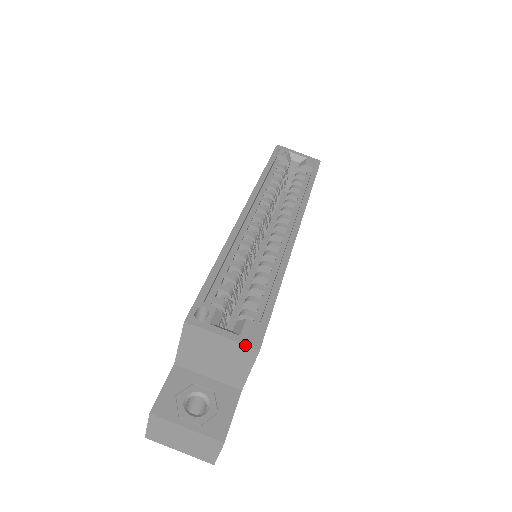
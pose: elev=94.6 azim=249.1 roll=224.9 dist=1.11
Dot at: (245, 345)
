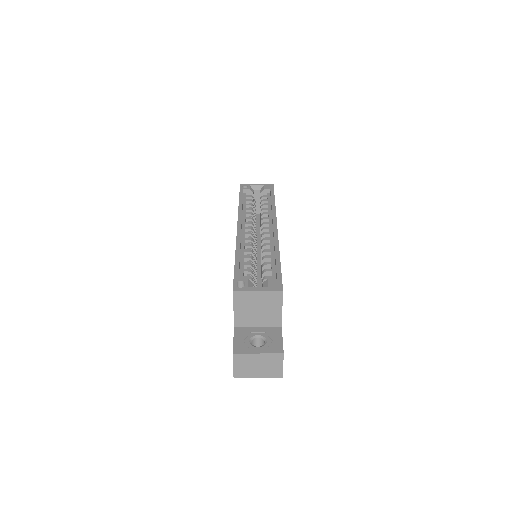
Dot at: (273, 291)
